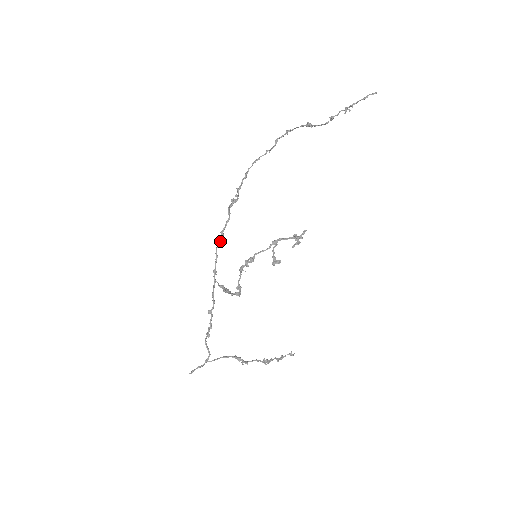
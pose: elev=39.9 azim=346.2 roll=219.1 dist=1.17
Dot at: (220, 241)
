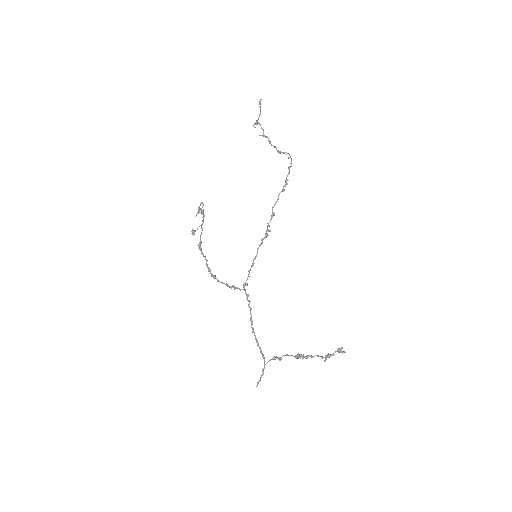
Dot at: (253, 263)
